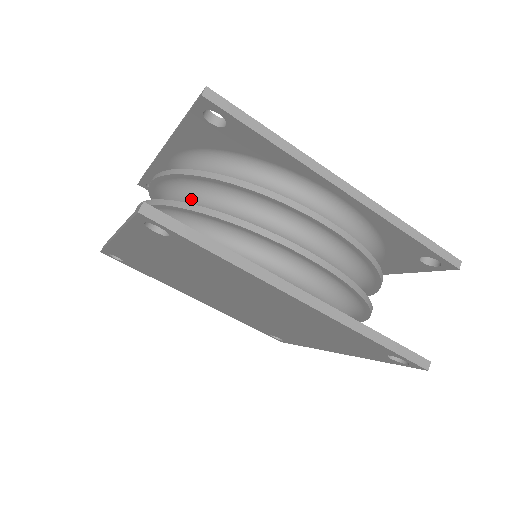
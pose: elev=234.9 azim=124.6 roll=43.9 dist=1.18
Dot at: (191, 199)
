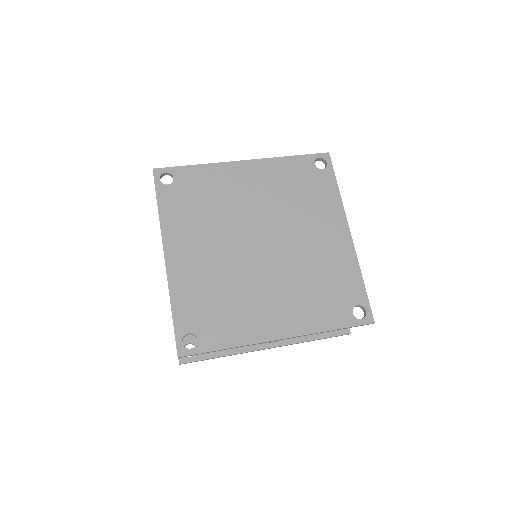
Dot at: occluded
